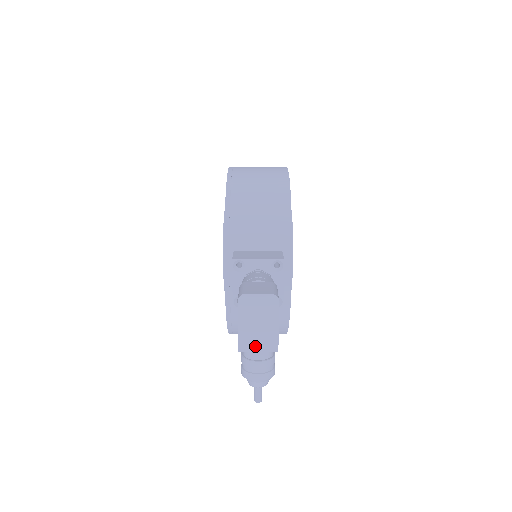
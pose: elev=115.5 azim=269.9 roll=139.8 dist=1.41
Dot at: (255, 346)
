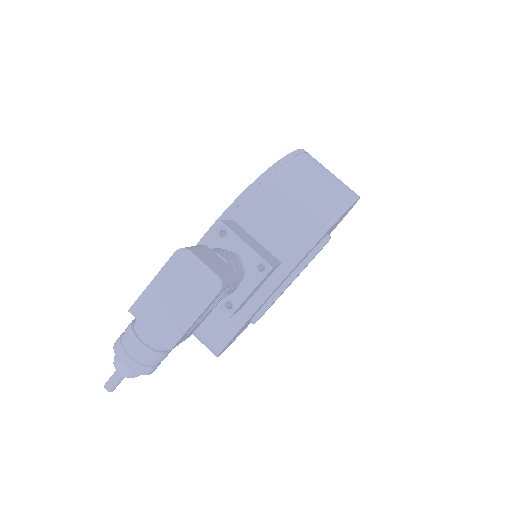
Dot at: (151, 320)
